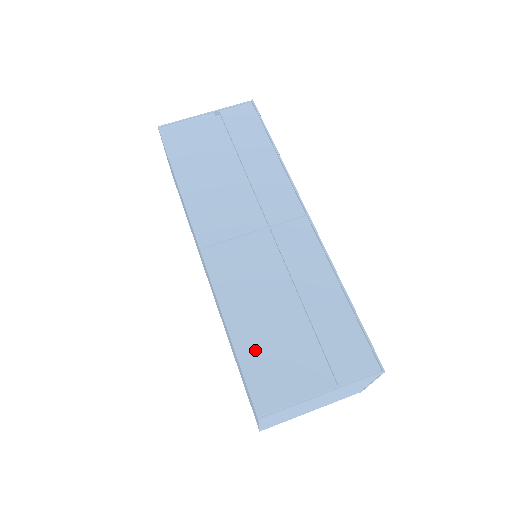
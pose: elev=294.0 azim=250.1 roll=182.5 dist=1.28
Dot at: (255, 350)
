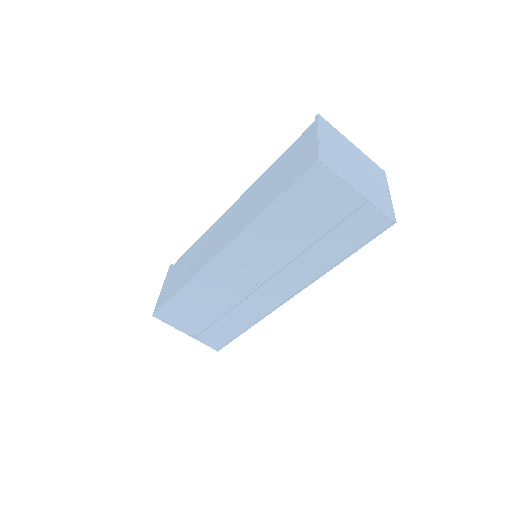
Dot at: (183, 303)
